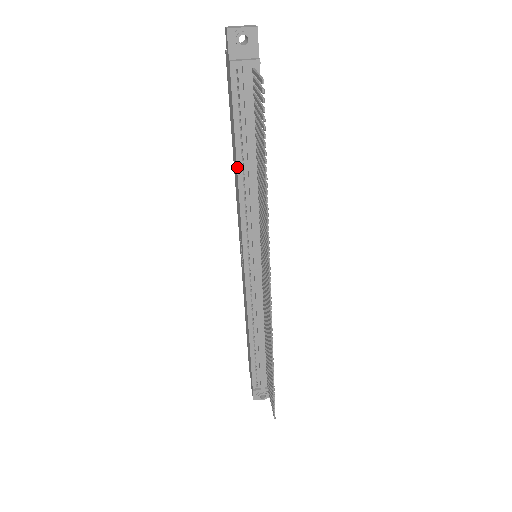
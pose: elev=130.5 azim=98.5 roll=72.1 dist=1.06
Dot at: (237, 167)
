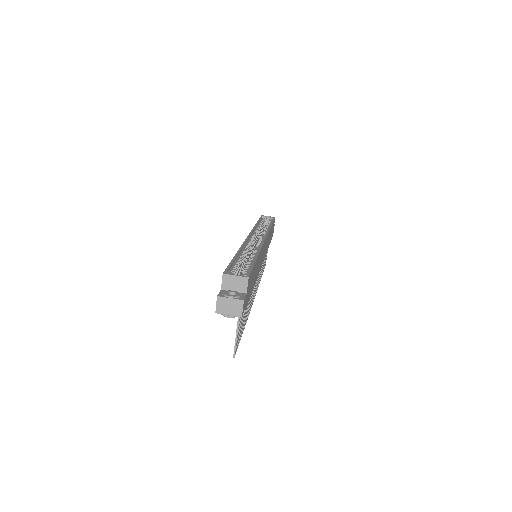
Dot at: occluded
